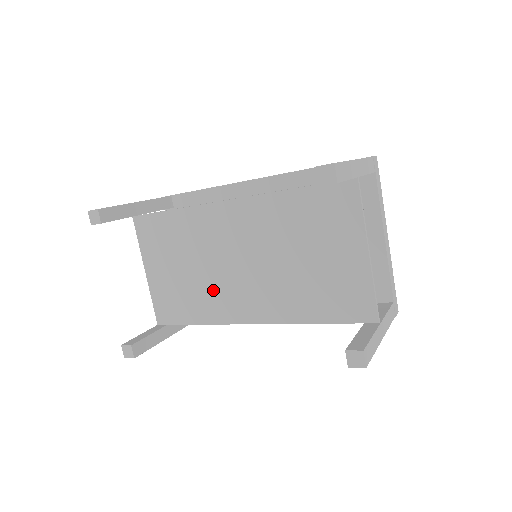
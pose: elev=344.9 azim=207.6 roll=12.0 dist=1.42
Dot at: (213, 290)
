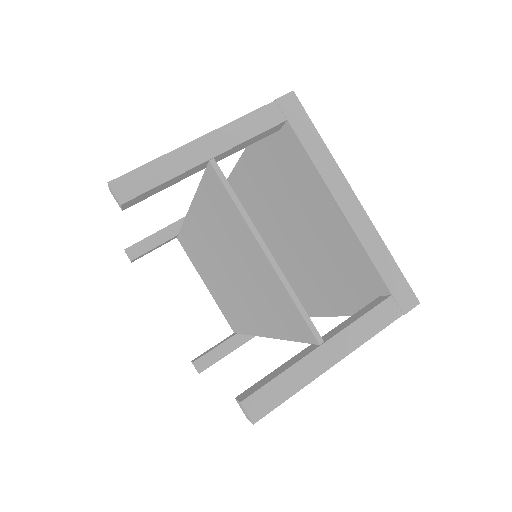
Dot at: (232, 301)
